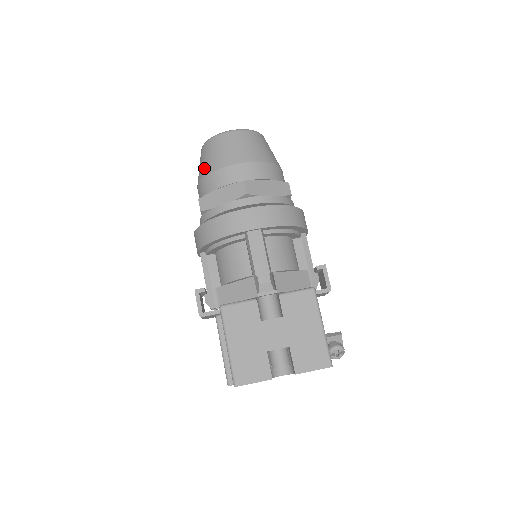
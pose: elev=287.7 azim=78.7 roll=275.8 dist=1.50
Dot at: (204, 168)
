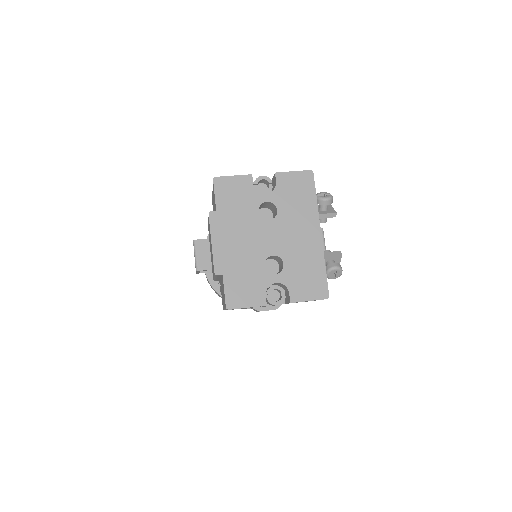
Dot at: occluded
